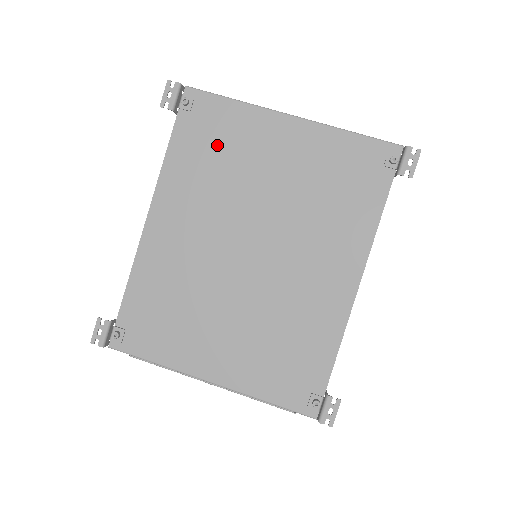
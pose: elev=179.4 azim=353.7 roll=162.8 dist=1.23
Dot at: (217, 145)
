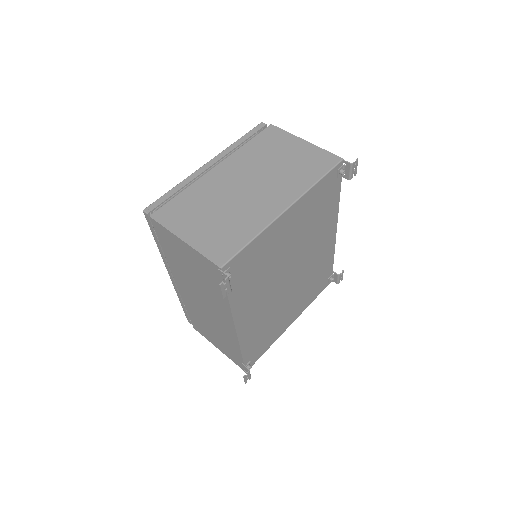
Dot at: (255, 267)
